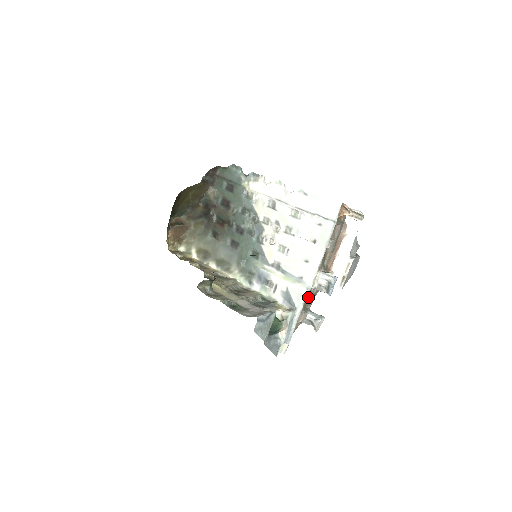
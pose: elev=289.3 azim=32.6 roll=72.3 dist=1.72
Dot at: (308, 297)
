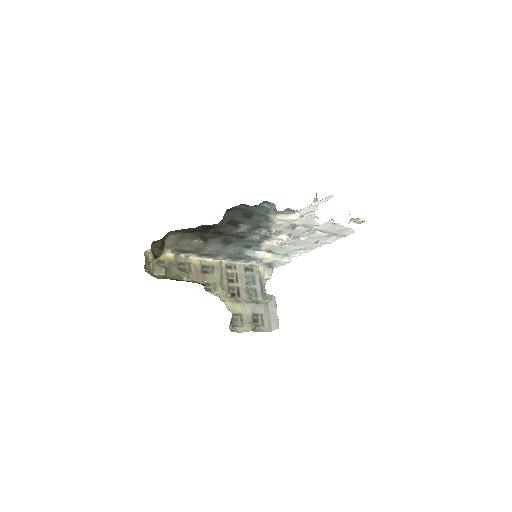
Dot at: occluded
